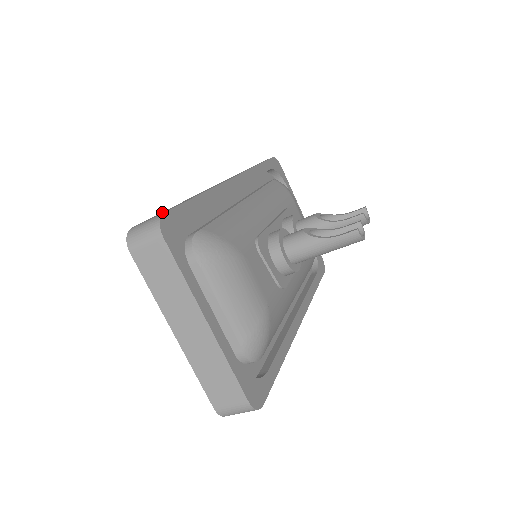
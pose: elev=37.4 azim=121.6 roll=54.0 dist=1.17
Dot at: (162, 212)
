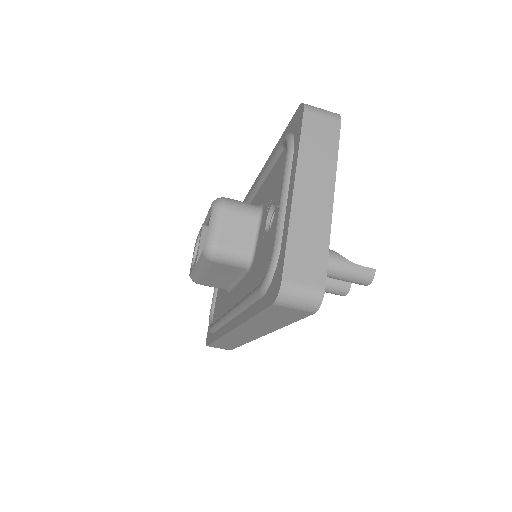
Dot at: occluded
